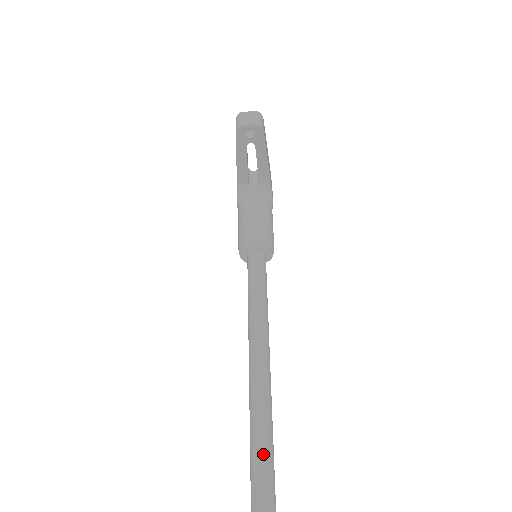
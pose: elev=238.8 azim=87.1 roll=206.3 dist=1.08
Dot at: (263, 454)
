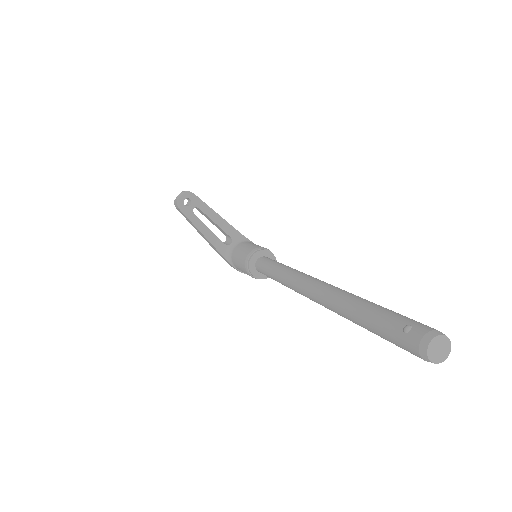
Dot at: (349, 300)
